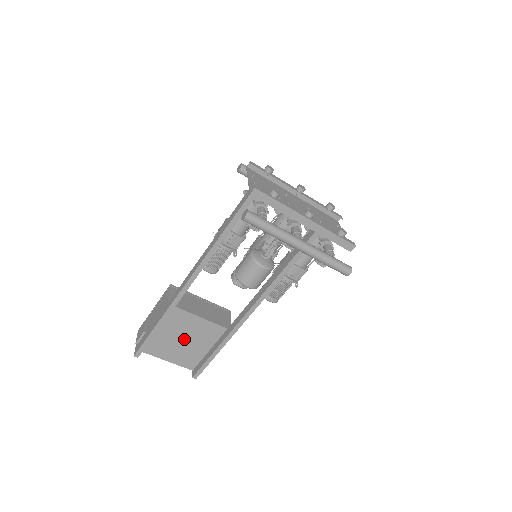
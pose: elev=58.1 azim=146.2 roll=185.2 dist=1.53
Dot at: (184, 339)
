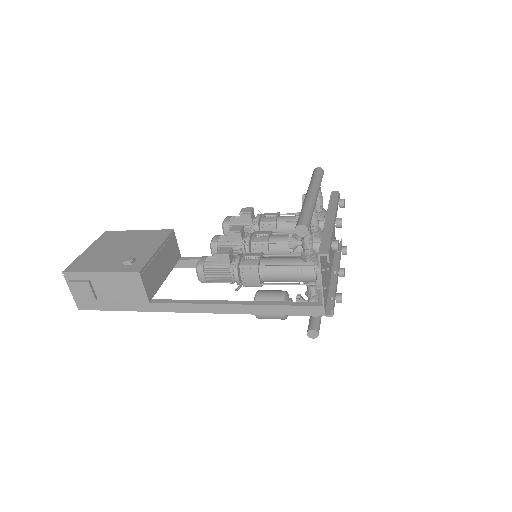
Dot at: occluded
